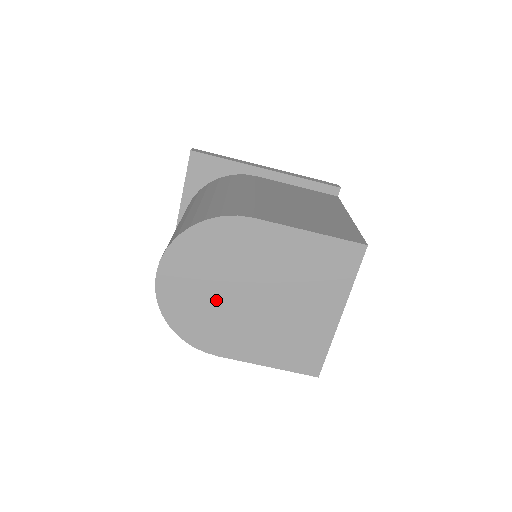
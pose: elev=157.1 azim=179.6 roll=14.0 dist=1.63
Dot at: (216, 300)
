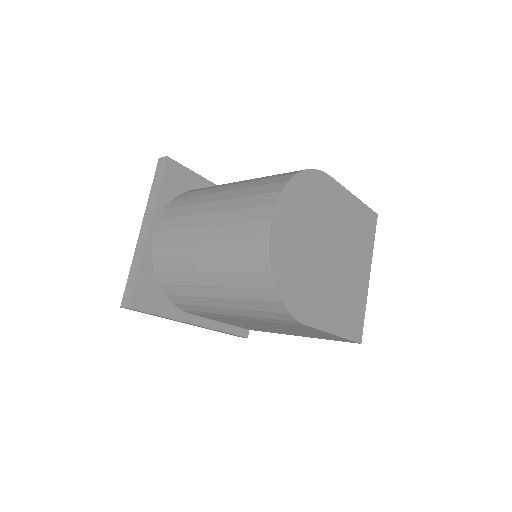
Dot at: (308, 256)
